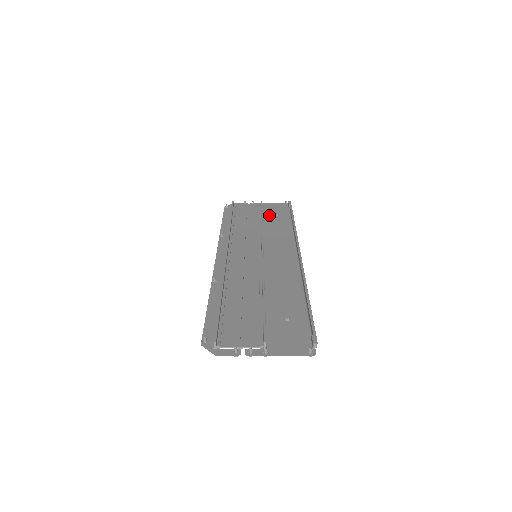
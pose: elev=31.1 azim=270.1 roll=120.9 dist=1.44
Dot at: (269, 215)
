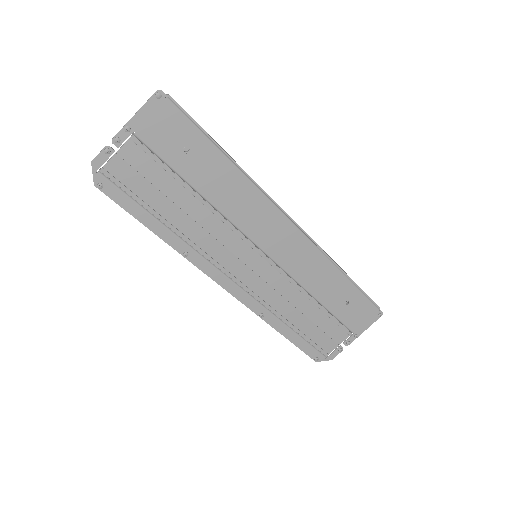
Dot at: (340, 310)
